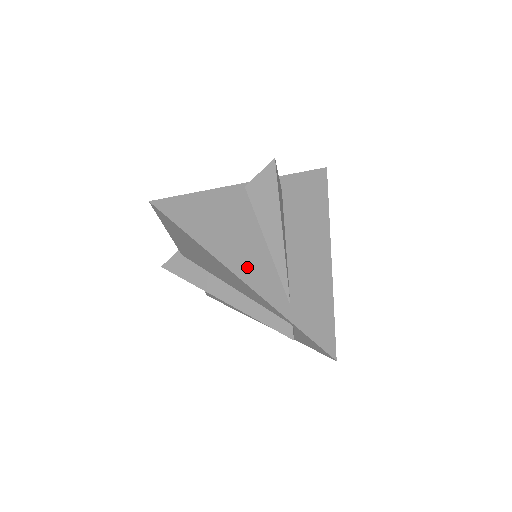
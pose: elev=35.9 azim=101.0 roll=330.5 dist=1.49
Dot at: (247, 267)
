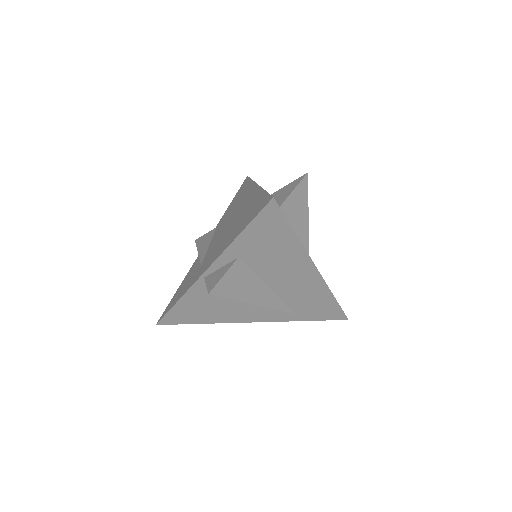
Dot at: (248, 316)
